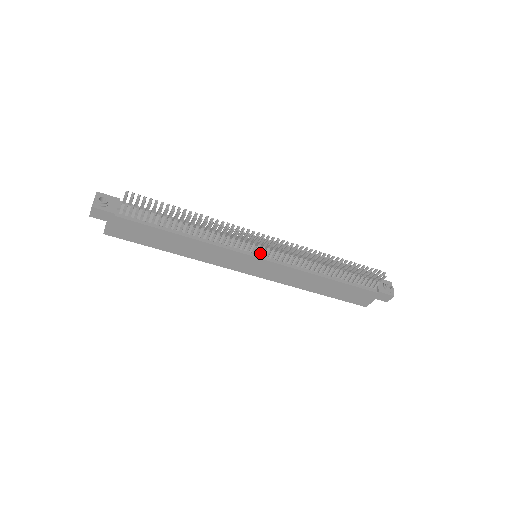
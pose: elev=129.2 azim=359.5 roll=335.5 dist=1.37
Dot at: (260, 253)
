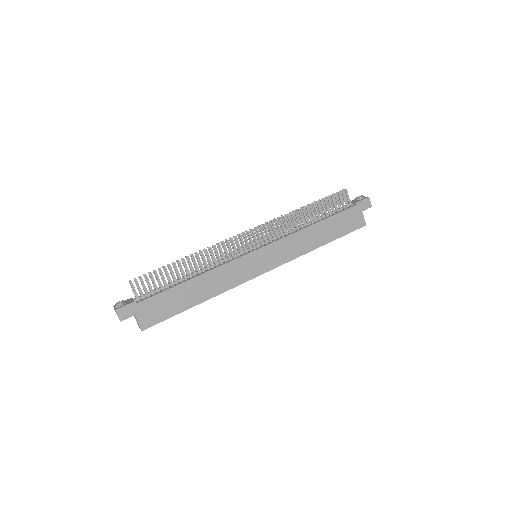
Dot at: (254, 247)
